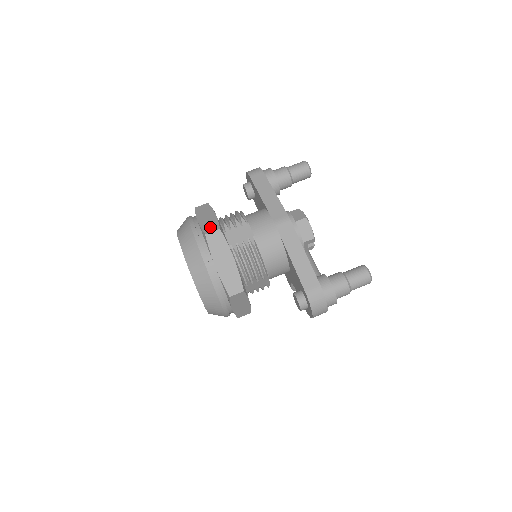
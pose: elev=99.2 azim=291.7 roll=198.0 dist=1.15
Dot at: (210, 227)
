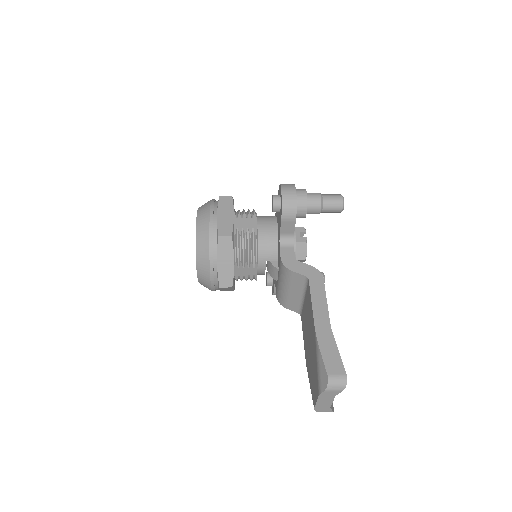
Dot at: occluded
